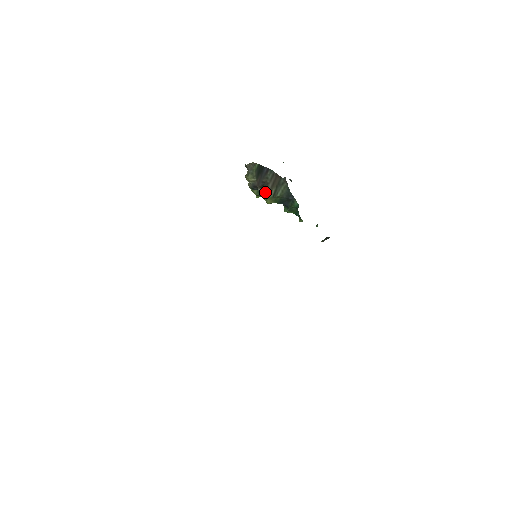
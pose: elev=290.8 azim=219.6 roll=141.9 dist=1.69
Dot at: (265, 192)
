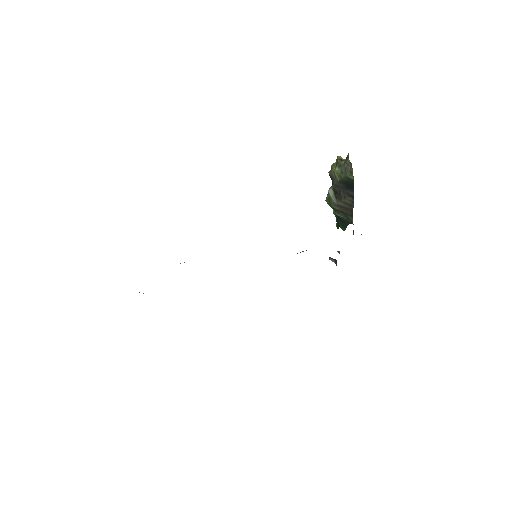
Dot at: (332, 198)
